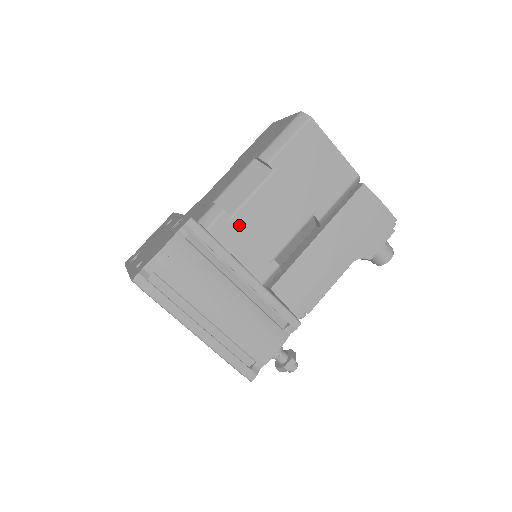
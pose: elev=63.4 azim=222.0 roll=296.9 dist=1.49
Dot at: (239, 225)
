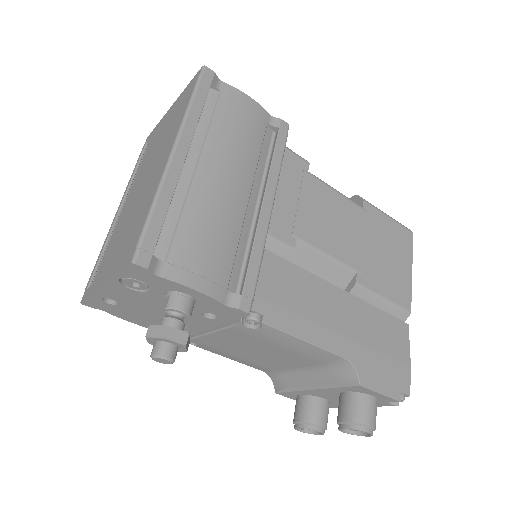
Dot at: (306, 183)
